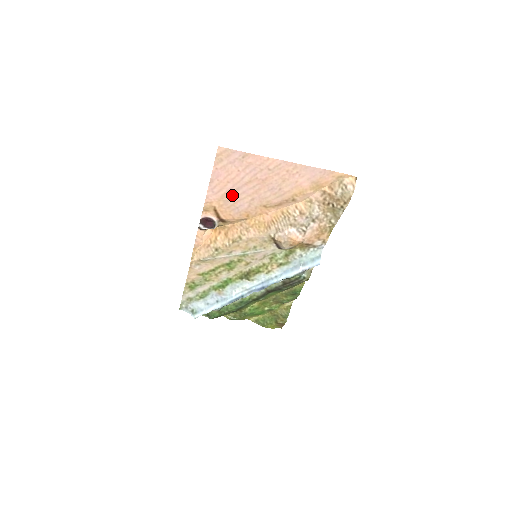
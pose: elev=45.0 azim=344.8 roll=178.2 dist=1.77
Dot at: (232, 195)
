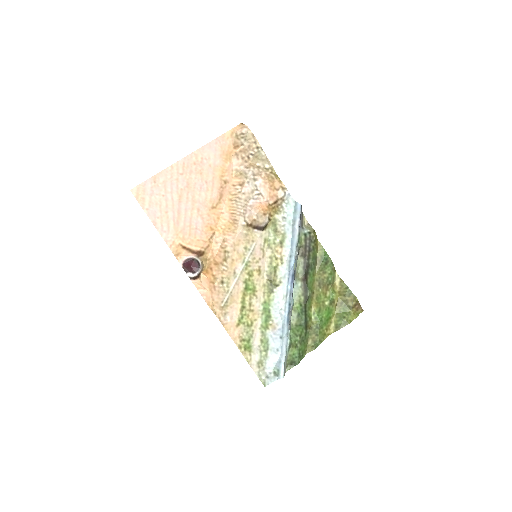
Dot at: (181, 221)
